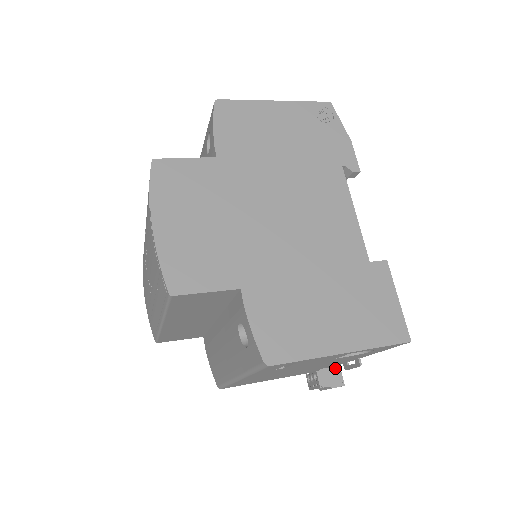
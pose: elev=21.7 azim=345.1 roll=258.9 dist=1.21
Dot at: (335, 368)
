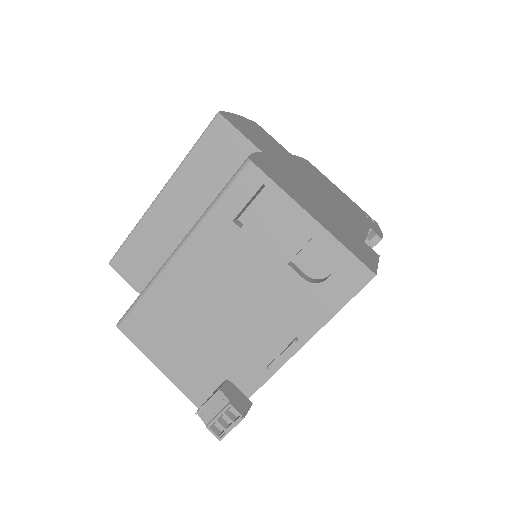
Dot at: (247, 399)
